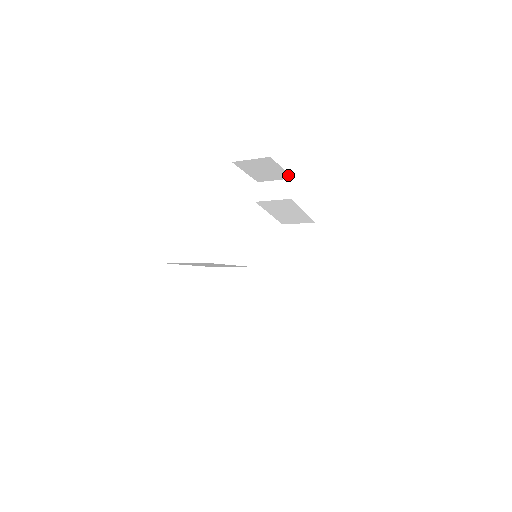
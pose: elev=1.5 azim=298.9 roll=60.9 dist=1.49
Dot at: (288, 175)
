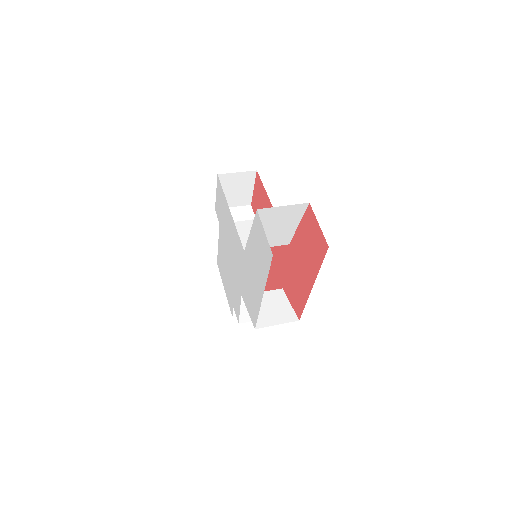
Dot at: (250, 200)
